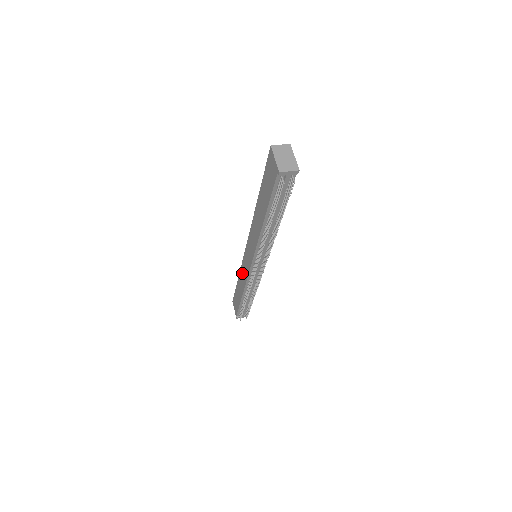
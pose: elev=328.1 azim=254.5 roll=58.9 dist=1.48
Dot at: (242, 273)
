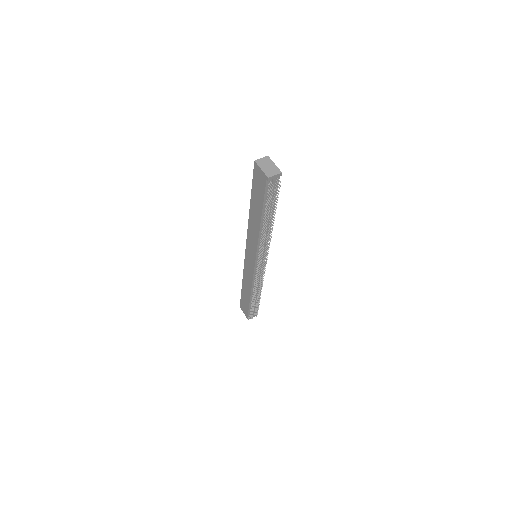
Dot at: (246, 276)
